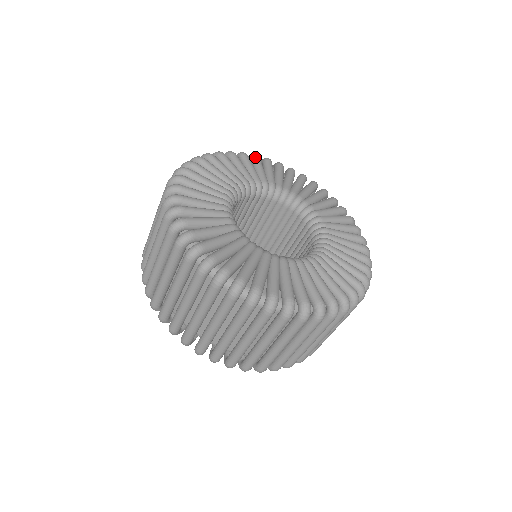
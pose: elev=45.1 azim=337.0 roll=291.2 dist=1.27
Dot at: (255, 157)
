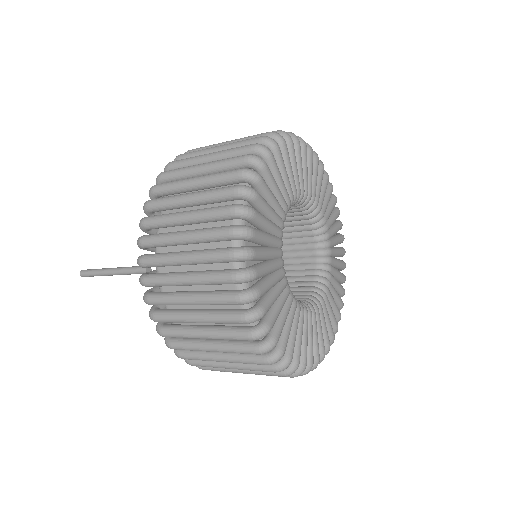
Dot at: (272, 159)
